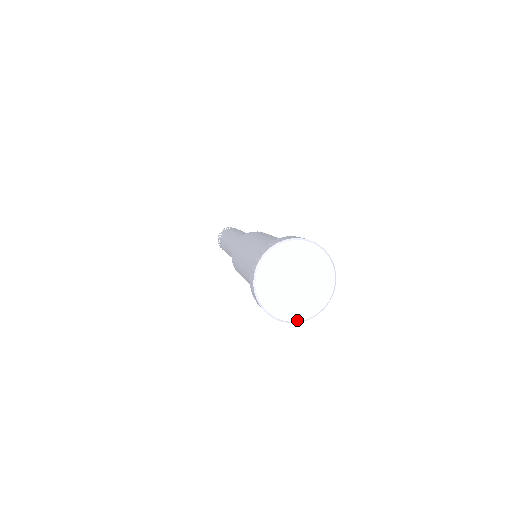
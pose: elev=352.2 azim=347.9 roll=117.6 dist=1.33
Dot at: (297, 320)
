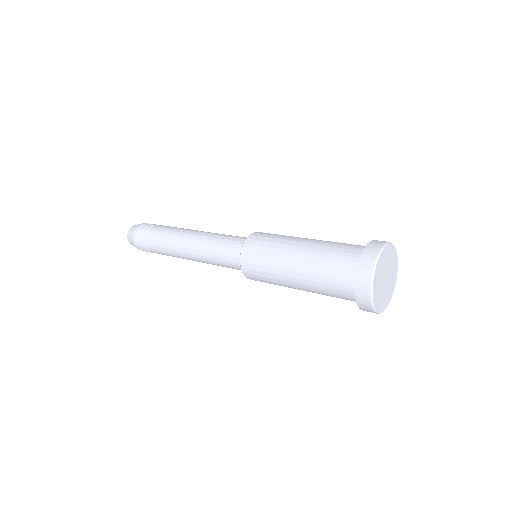
Dot at: (381, 311)
